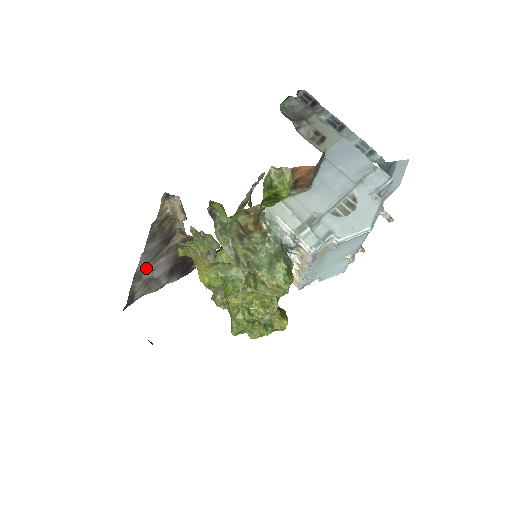
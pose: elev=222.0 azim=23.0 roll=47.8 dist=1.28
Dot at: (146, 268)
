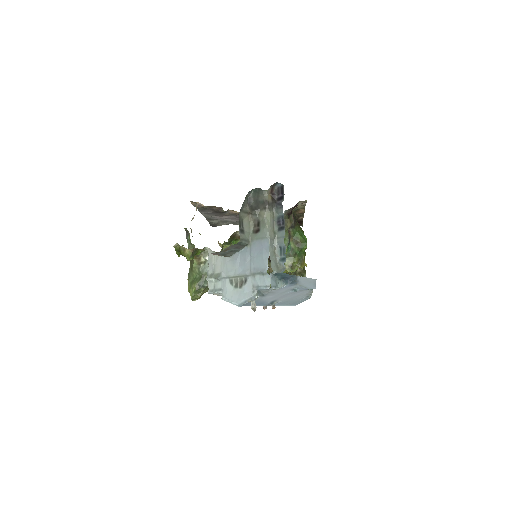
Dot at: (215, 217)
